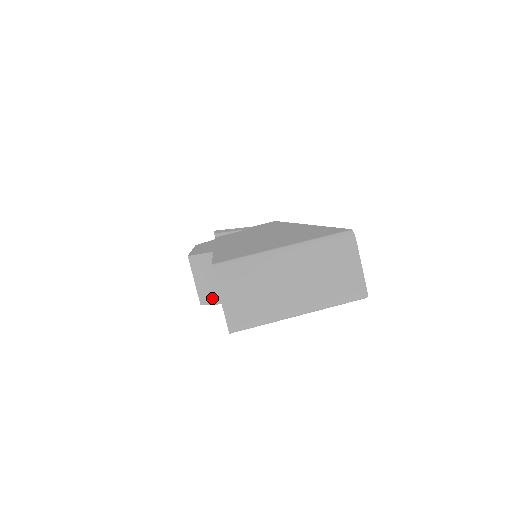
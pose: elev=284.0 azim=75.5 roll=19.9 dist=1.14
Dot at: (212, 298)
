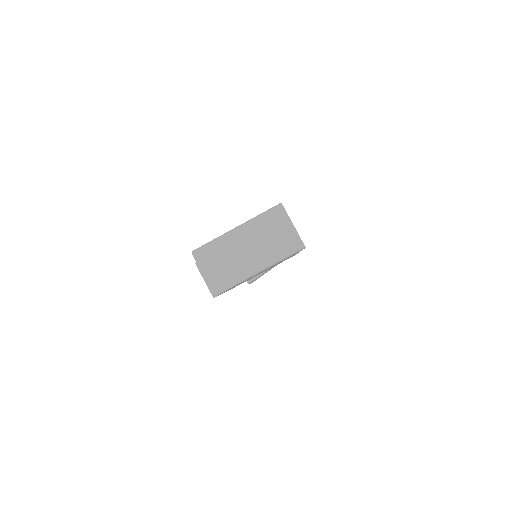
Dot at: occluded
